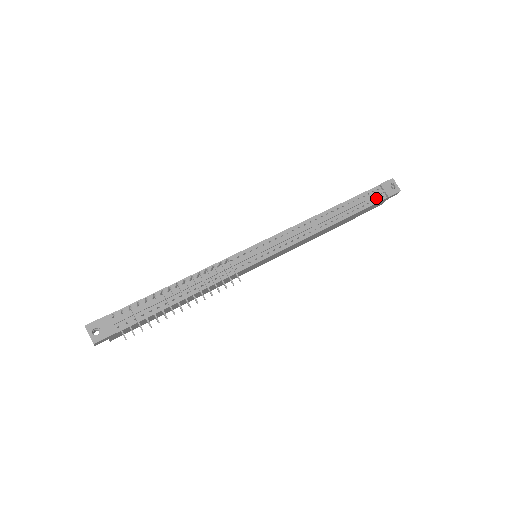
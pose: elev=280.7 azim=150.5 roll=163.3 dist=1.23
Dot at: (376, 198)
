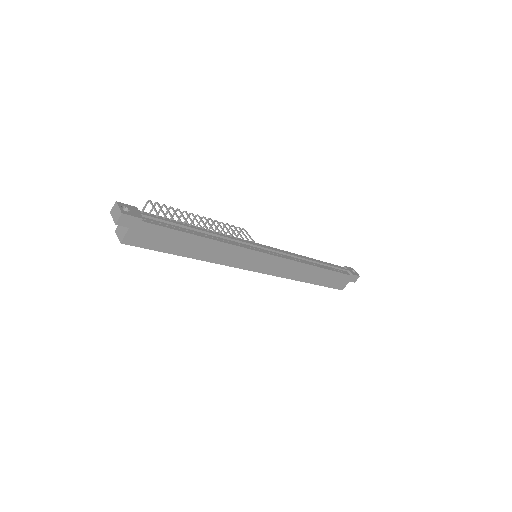
Dot at: (343, 271)
